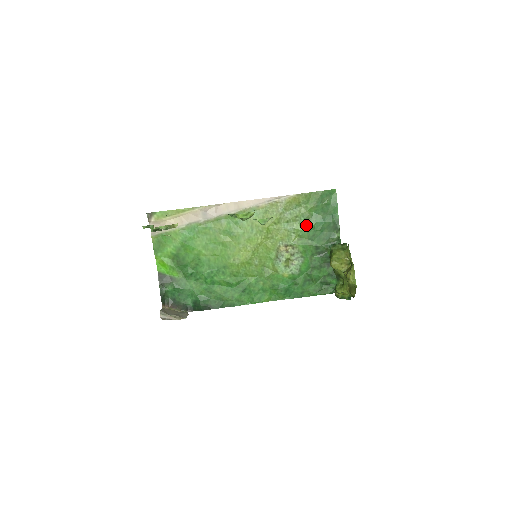
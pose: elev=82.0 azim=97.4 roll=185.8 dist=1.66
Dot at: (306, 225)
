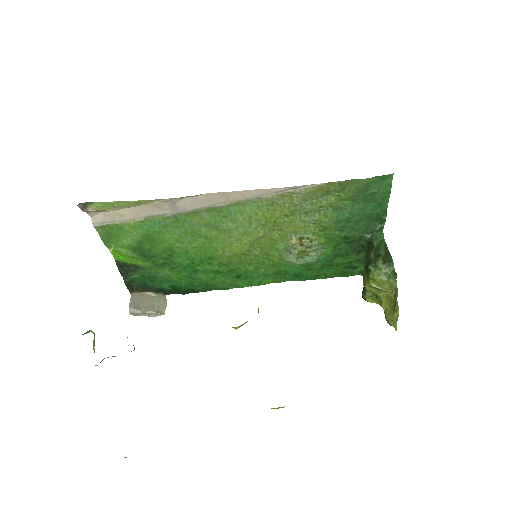
Dot at: (334, 216)
